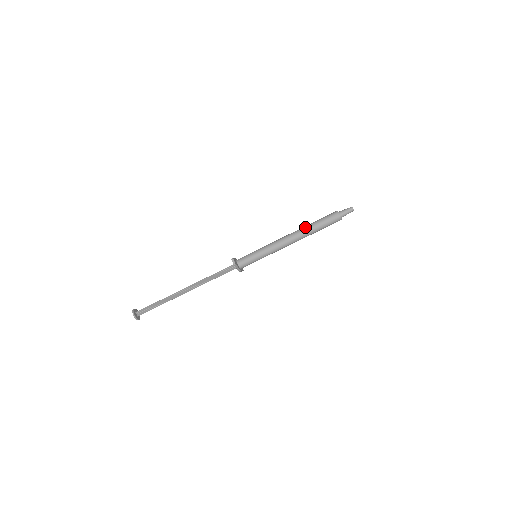
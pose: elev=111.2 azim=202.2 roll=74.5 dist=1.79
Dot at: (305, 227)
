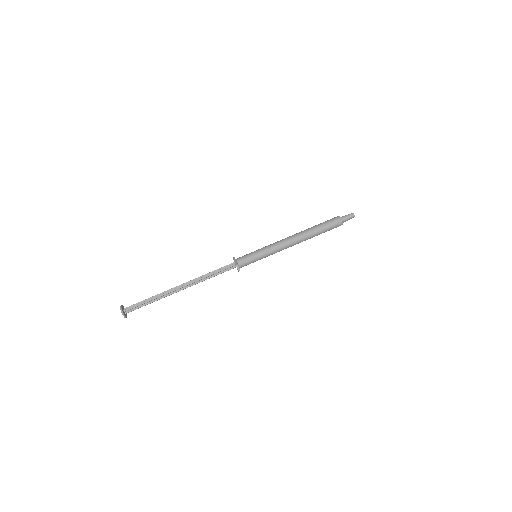
Dot at: (309, 232)
